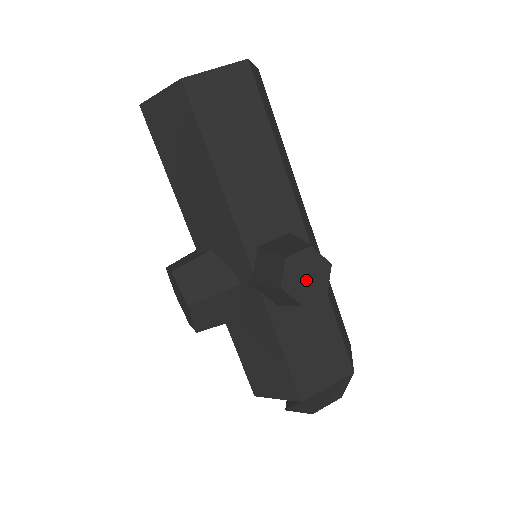
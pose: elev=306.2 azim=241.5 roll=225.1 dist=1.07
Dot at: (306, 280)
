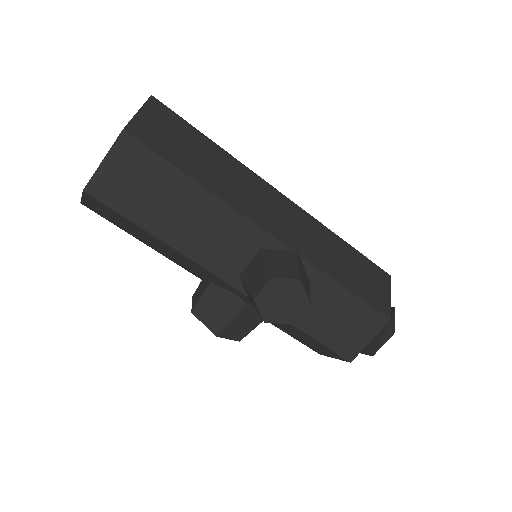
Dot at: (284, 305)
